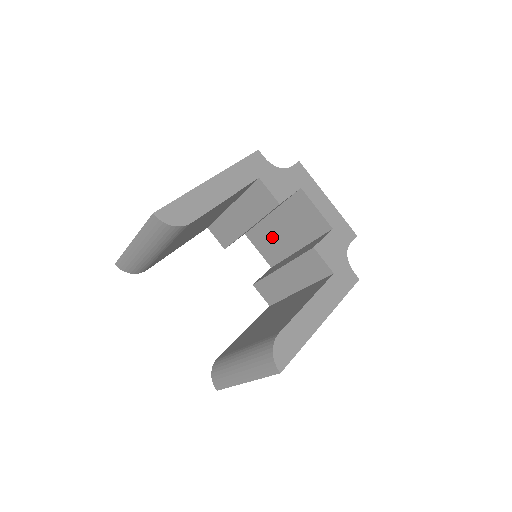
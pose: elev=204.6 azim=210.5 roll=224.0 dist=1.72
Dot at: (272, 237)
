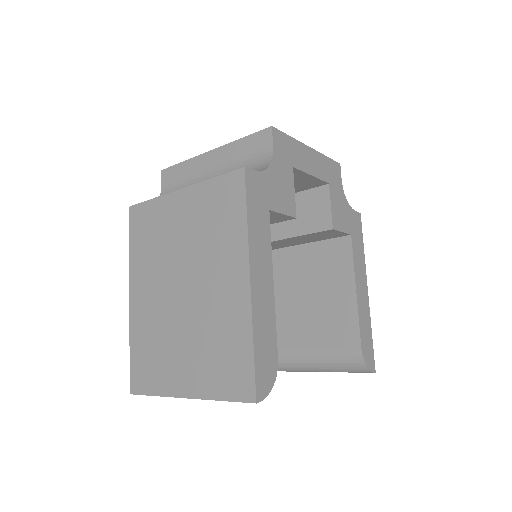
Dot at: occluded
